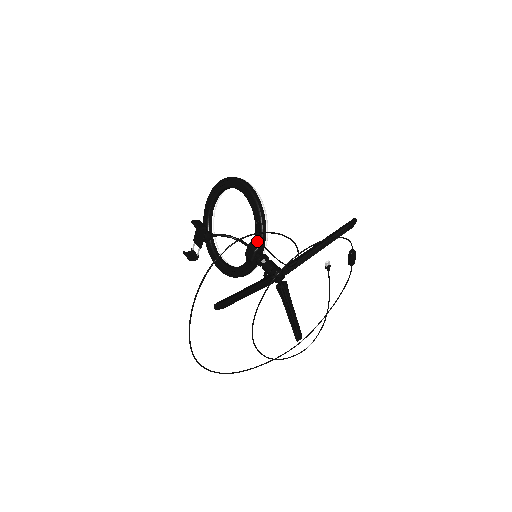
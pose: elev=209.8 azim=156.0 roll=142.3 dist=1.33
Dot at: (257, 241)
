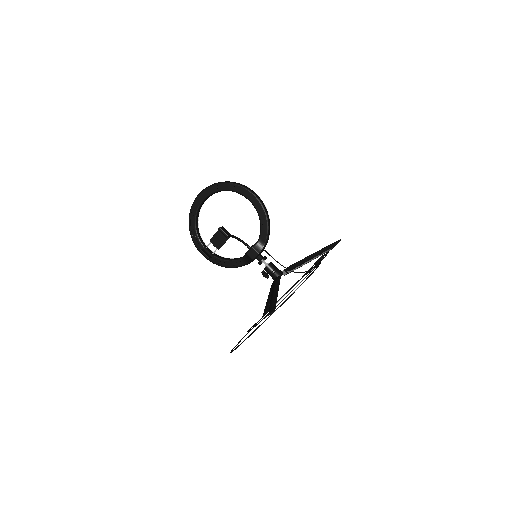
Dot at: (261, 245)
